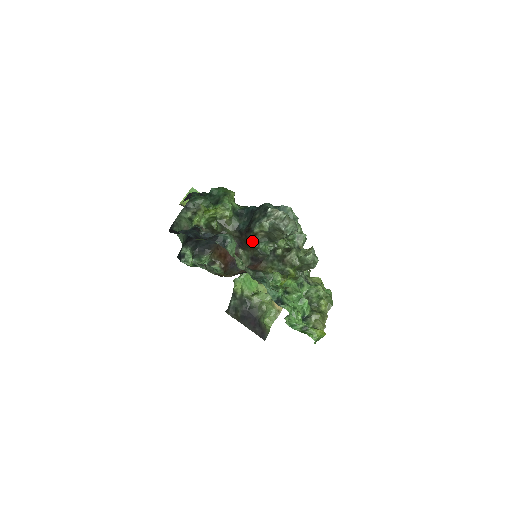
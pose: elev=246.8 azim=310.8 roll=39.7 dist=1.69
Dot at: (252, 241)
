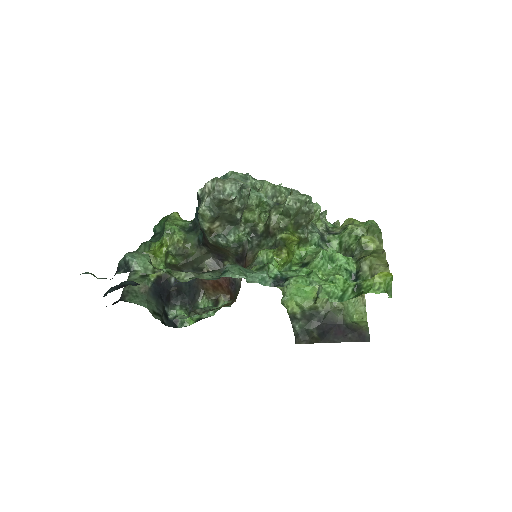
Dot at: (214, 242)
